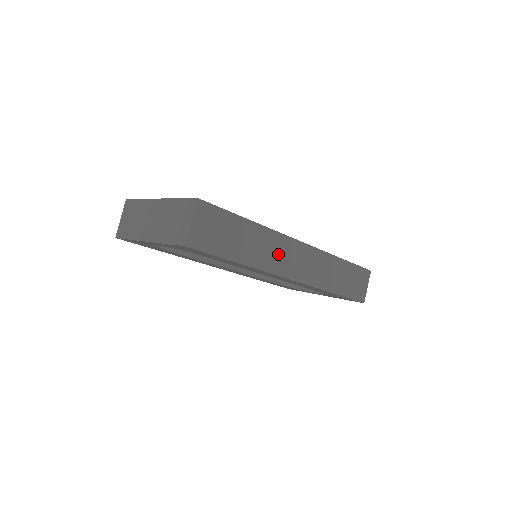
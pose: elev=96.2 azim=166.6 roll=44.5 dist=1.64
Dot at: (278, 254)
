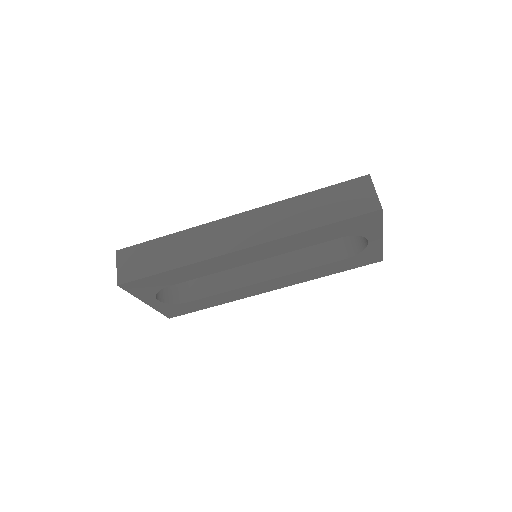
Dot at: (212, 240)
